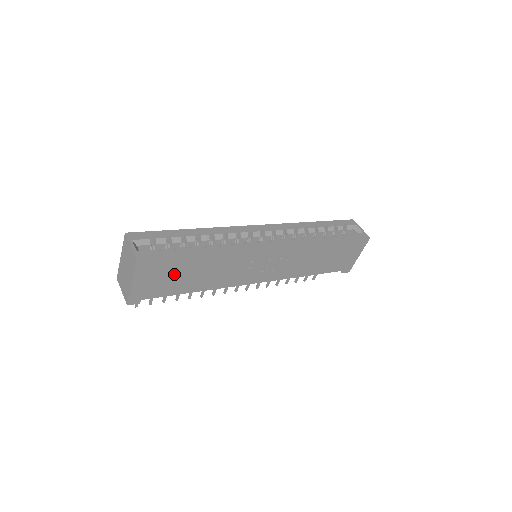
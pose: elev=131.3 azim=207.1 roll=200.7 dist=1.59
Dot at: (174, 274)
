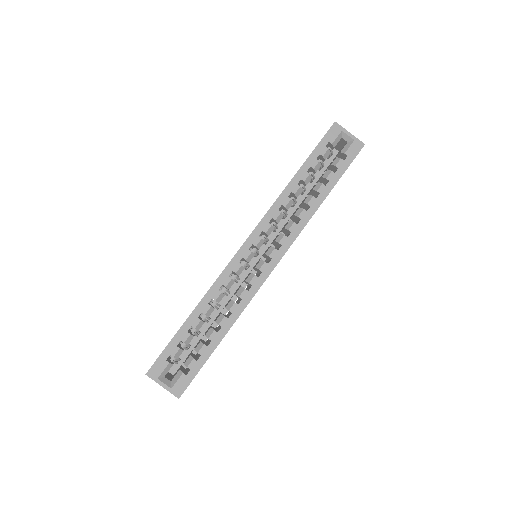
Dot at: occluded
